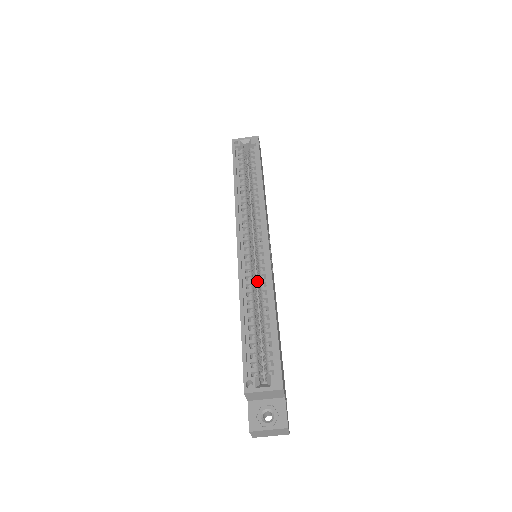
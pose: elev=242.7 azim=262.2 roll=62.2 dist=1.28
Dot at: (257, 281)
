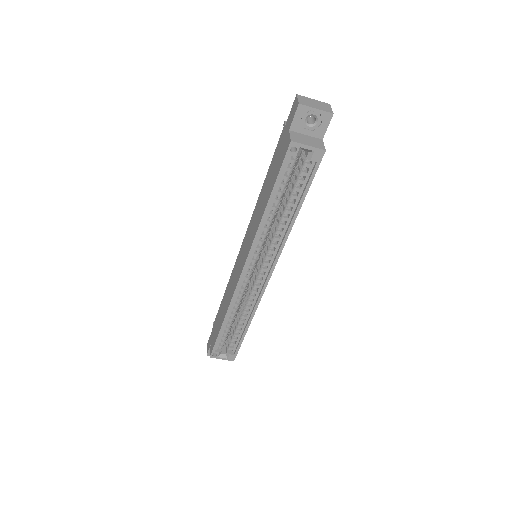
Dot at: (246, 293)
